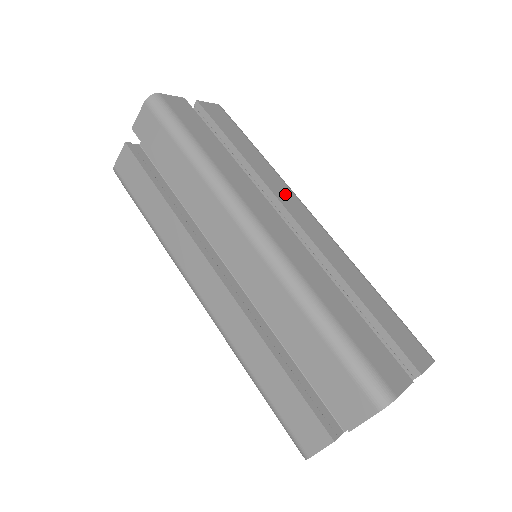
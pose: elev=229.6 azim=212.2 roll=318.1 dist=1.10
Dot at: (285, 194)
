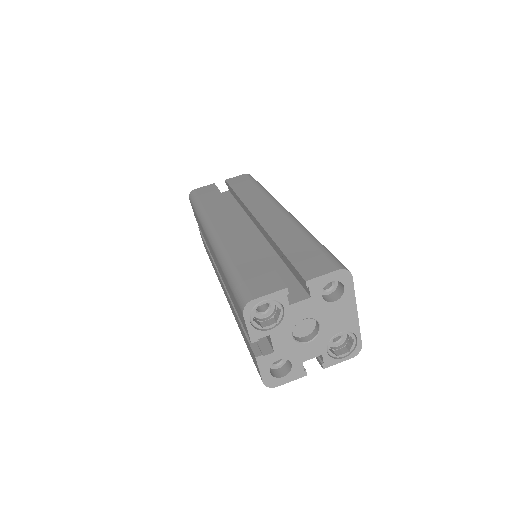
Dot at: (260, 204)
